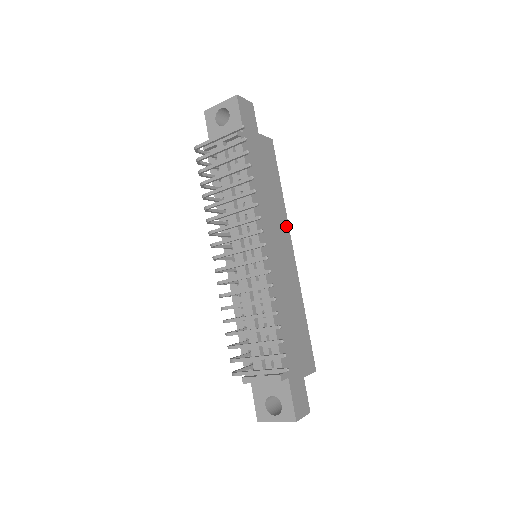
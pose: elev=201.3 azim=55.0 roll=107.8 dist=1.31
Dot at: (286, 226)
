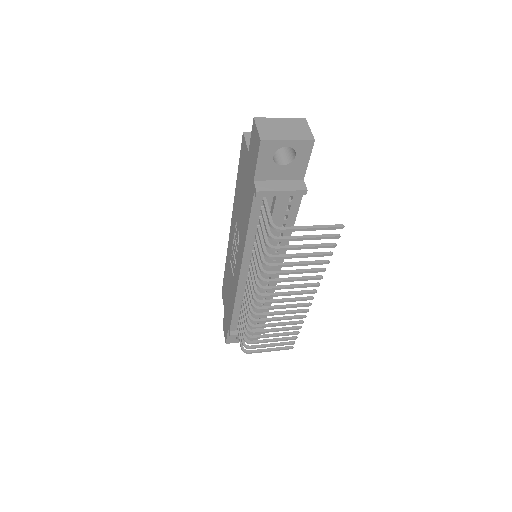
Dot at: occluded
